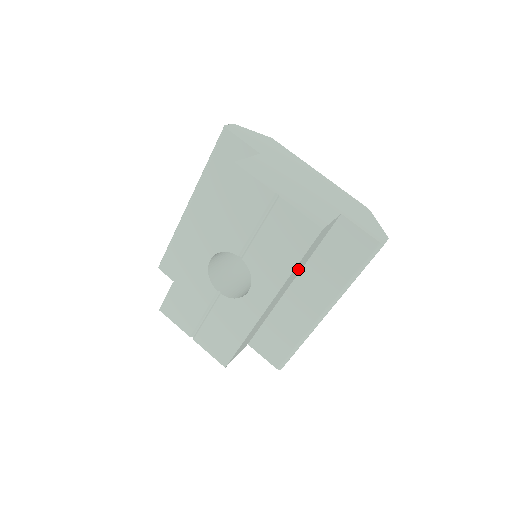
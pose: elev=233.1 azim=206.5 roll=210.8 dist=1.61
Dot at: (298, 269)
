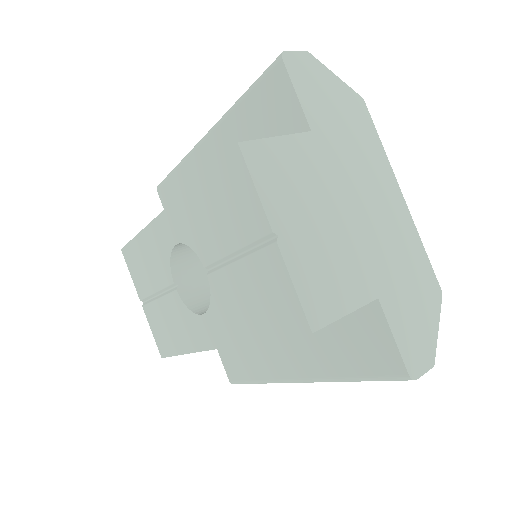
Dot at: occluded
